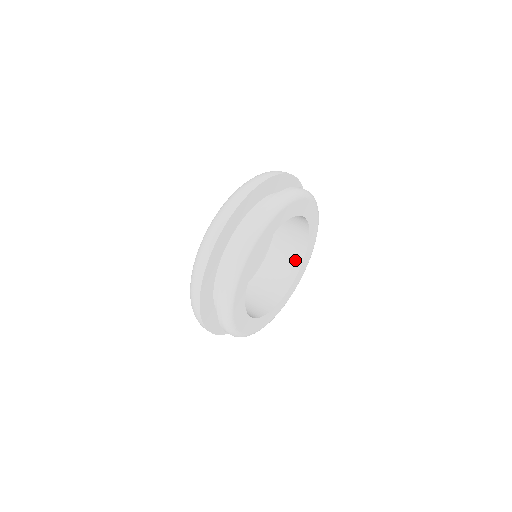
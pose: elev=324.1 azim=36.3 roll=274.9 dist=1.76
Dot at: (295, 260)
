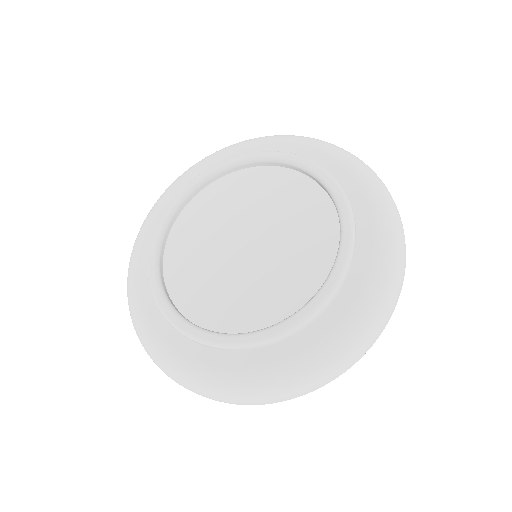
Dot at: occluded
